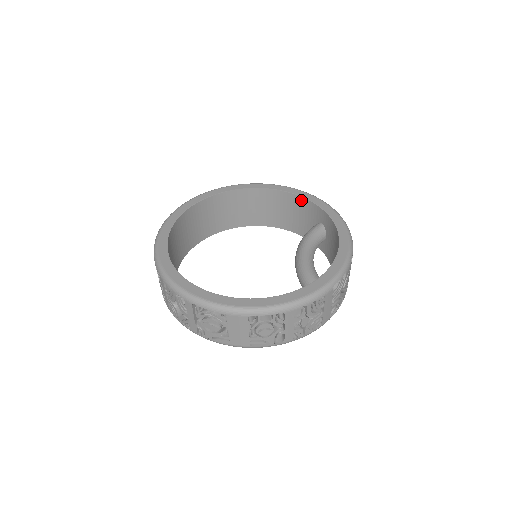
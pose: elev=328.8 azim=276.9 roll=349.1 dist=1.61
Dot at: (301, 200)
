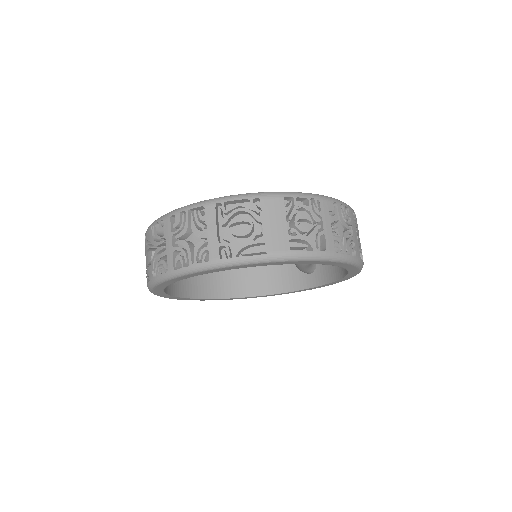
Dot at: occluded
